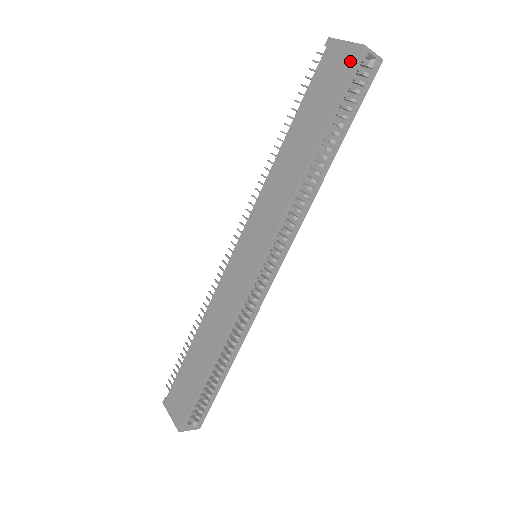
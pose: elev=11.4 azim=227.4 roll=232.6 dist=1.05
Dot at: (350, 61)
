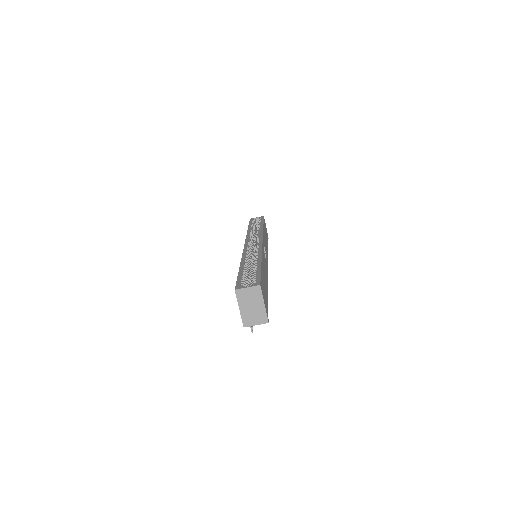
Dot at: occluded
